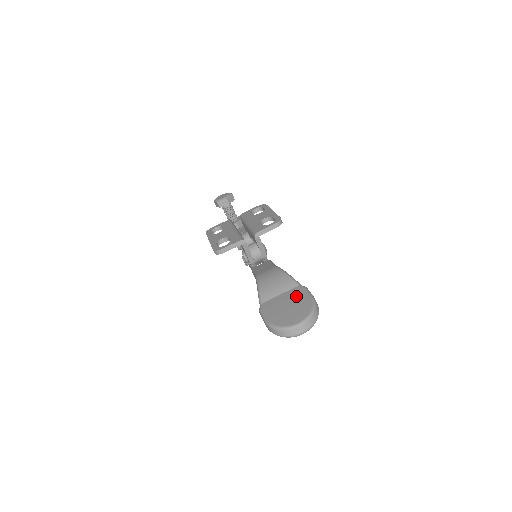
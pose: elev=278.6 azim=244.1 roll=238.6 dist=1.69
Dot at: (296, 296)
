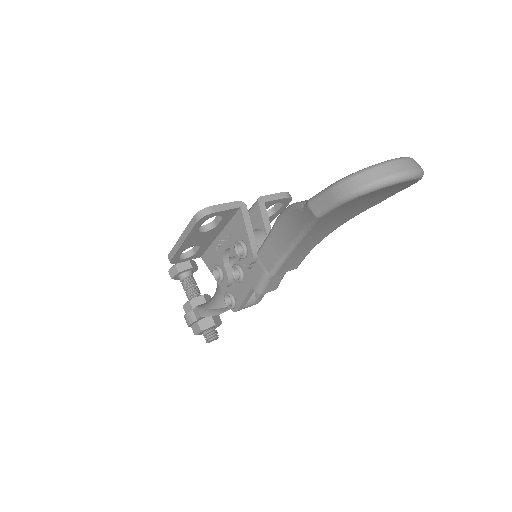
Dot at: occluded
